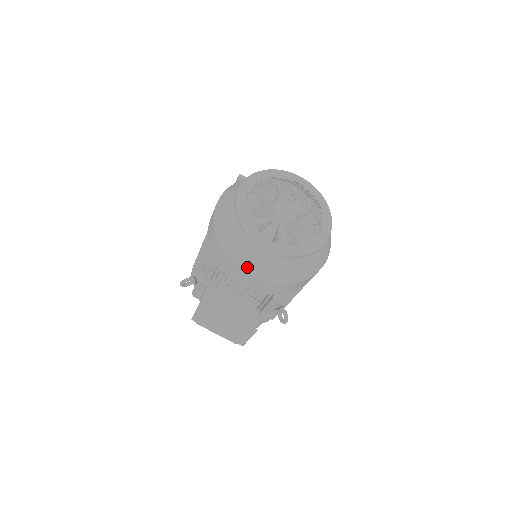
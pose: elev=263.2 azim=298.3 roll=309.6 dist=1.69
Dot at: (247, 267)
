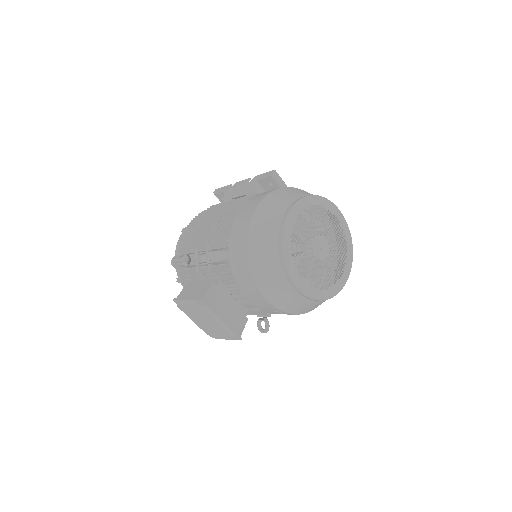
Dot at: (267, 292)
